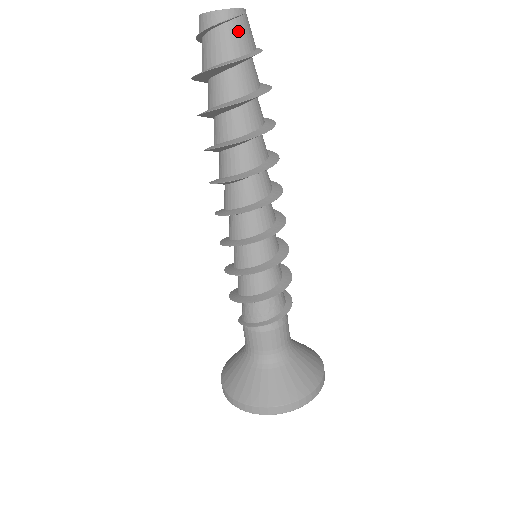
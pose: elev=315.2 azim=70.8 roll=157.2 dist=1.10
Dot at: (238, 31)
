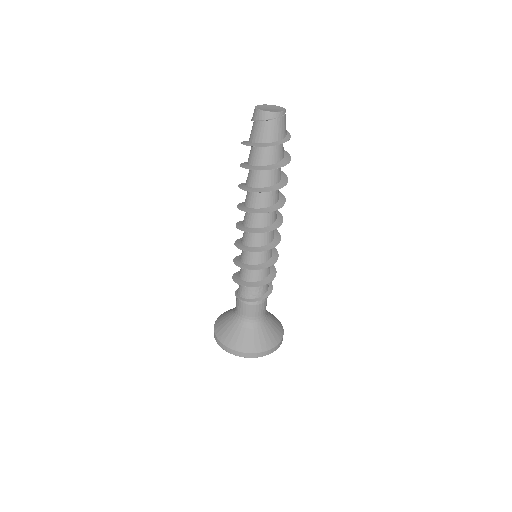
Dot at: (279, 125)
